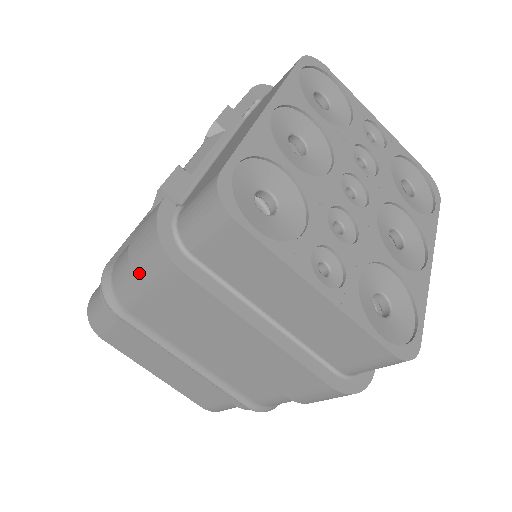
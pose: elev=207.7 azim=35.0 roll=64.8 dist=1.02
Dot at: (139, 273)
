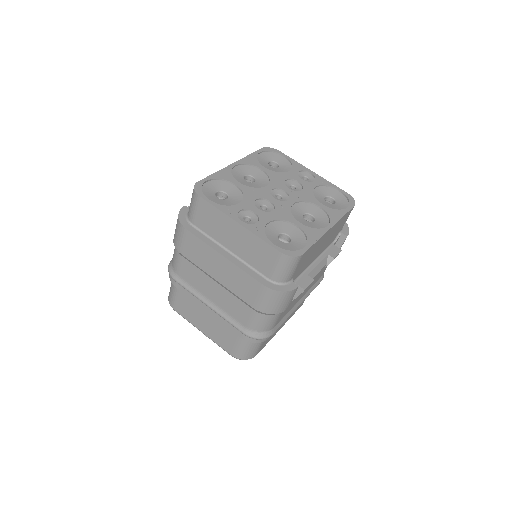
Dot at: (175, 242)
